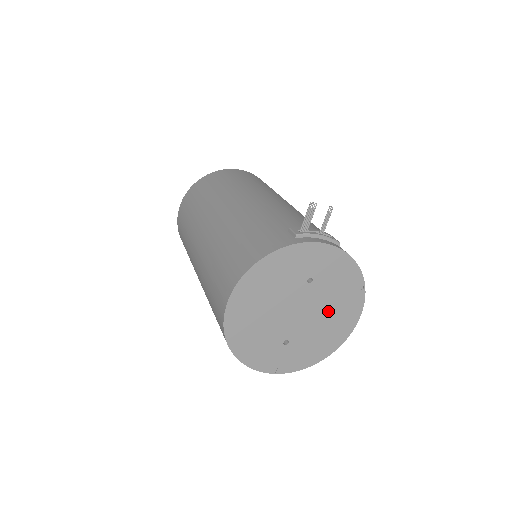
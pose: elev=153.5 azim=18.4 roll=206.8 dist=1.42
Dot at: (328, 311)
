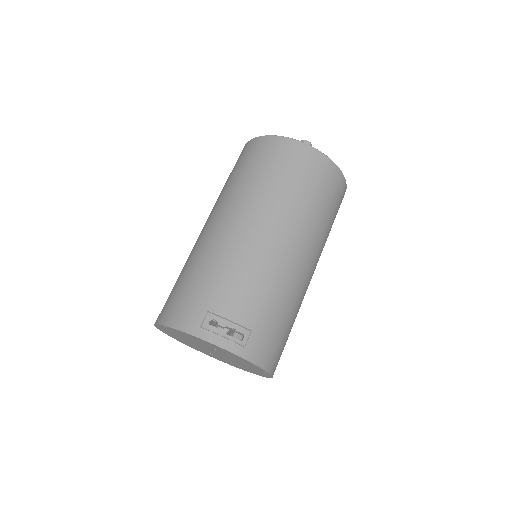
Dot at: (240, 363)
